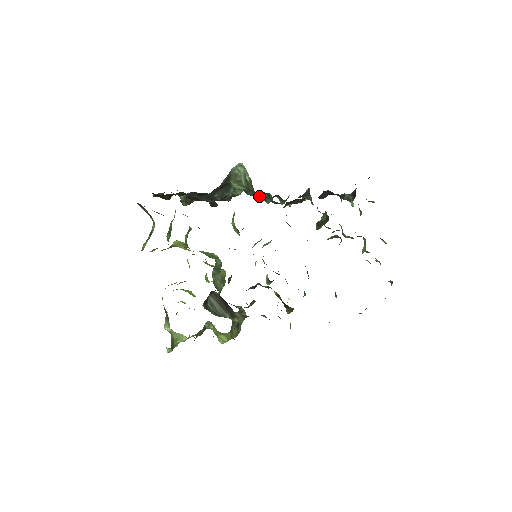
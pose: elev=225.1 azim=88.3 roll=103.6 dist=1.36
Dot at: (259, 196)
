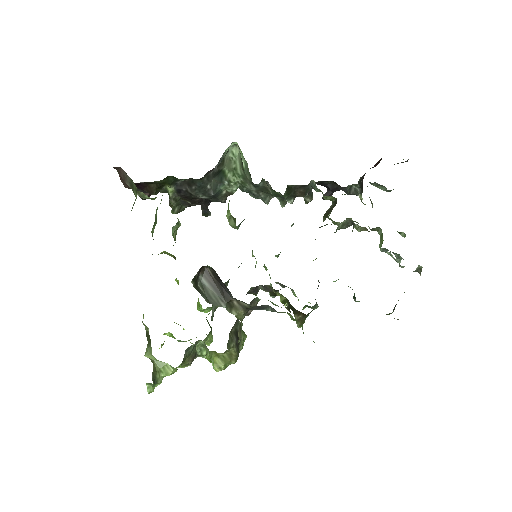
Dot at: (257, 190)
